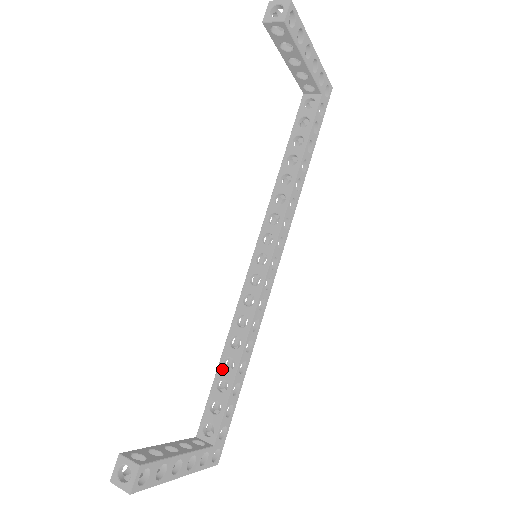
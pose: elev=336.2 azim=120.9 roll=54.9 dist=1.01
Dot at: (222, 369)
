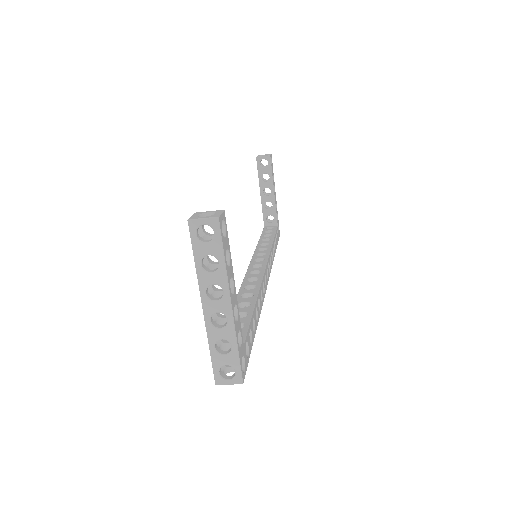
Dot at: occluded
